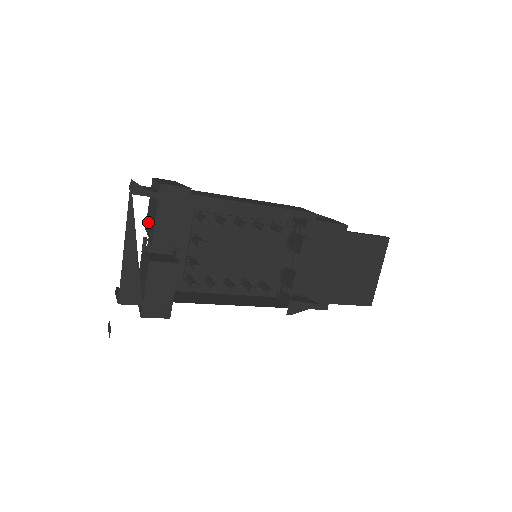
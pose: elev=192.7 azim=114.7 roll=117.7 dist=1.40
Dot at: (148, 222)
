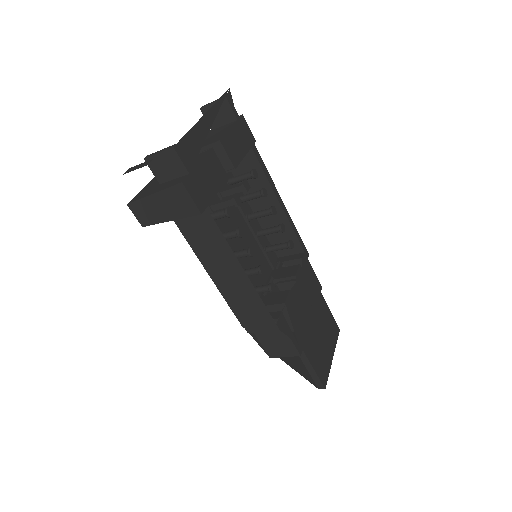
Dot at: occluded
